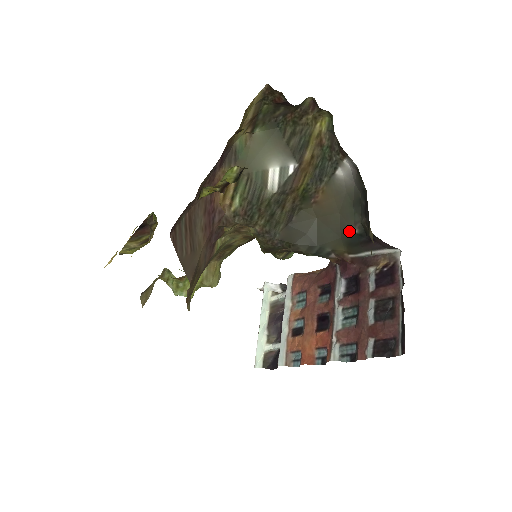
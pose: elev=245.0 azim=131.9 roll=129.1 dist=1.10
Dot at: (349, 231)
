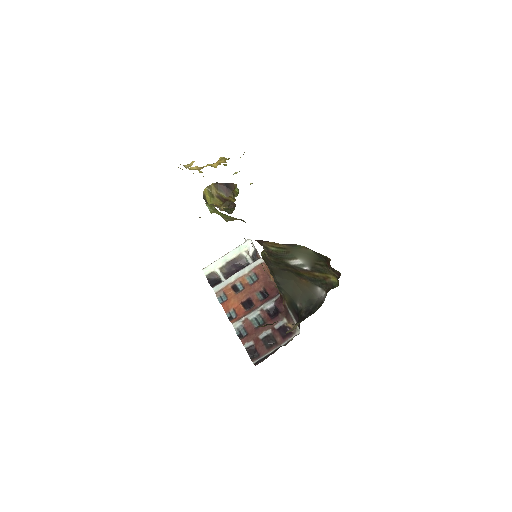
Dot at: (296, 301)
